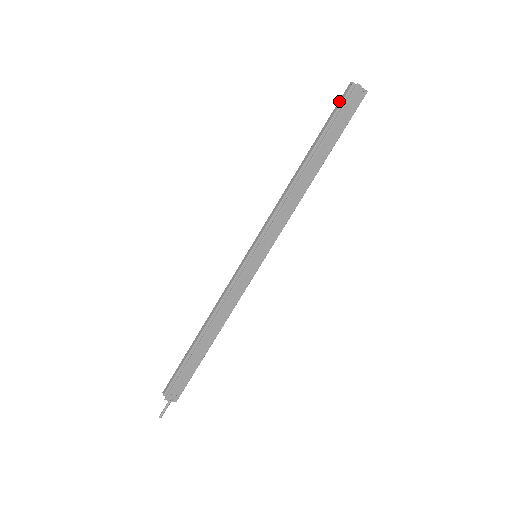
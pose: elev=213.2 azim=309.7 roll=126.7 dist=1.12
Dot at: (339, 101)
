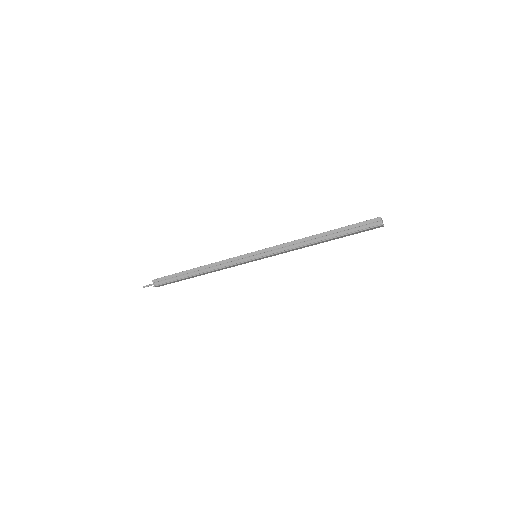
Dot at: (366, 222)
